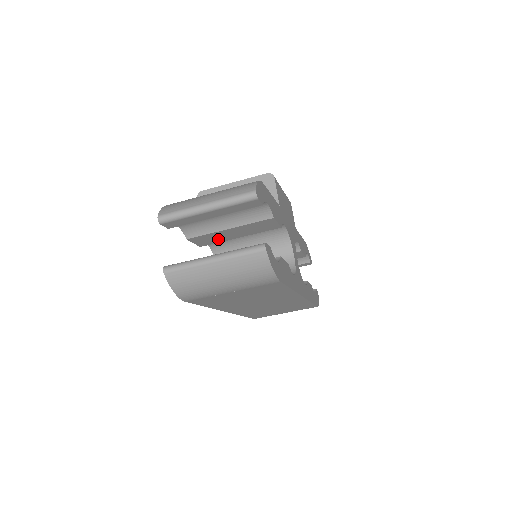
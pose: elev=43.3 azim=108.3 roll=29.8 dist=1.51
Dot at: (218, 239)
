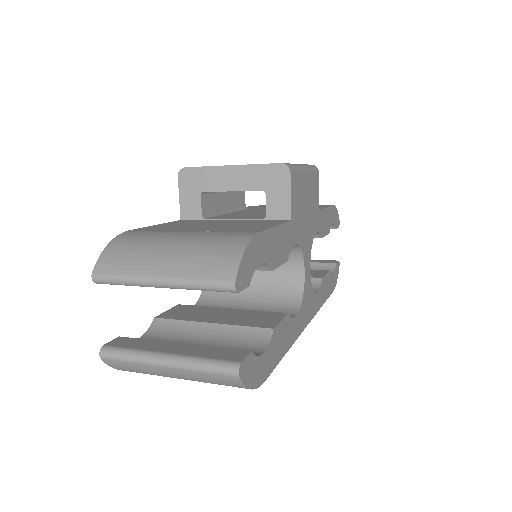
Dot at: occluded
